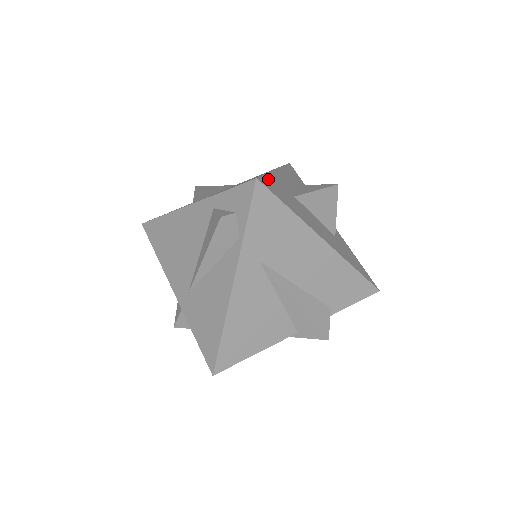
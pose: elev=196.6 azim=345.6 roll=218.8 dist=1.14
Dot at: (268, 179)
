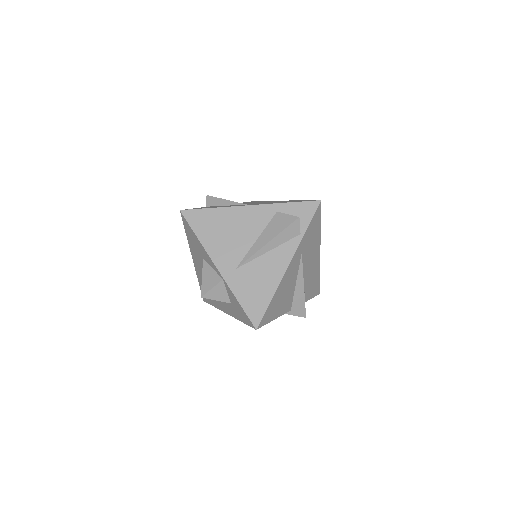
Dot at: occluded
